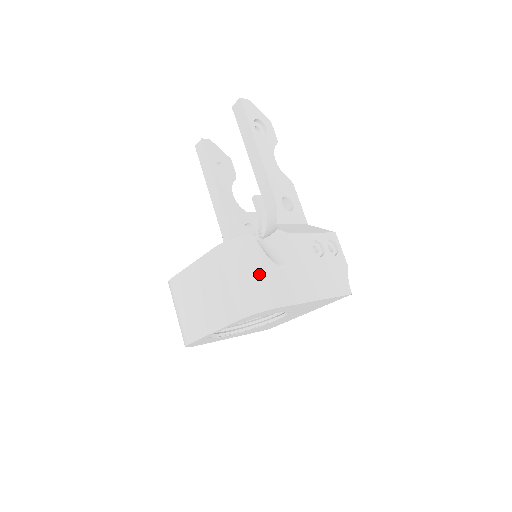
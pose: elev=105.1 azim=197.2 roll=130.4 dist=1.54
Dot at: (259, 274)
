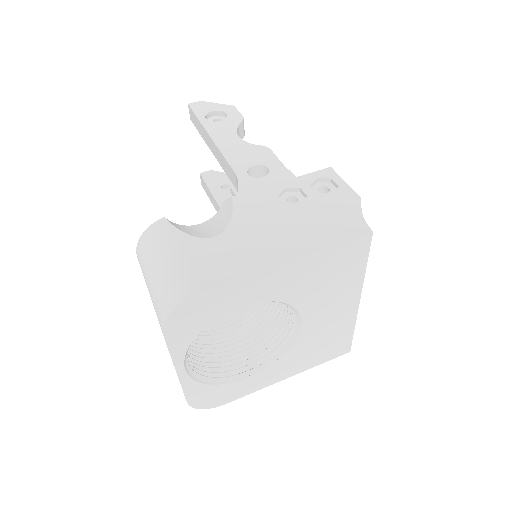
Dot at: (170, 260)
